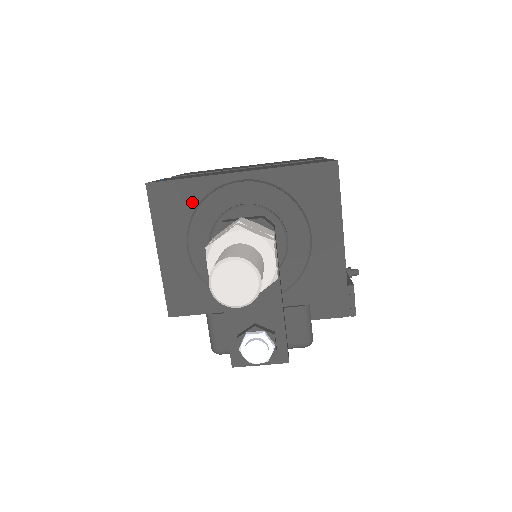
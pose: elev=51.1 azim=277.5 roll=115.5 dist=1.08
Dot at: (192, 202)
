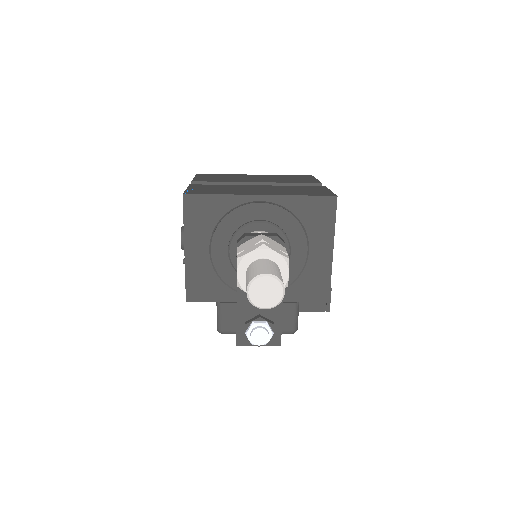
Dot at: (219, 213)
